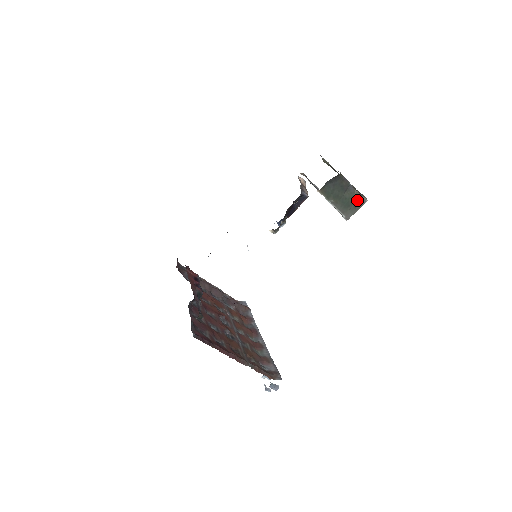
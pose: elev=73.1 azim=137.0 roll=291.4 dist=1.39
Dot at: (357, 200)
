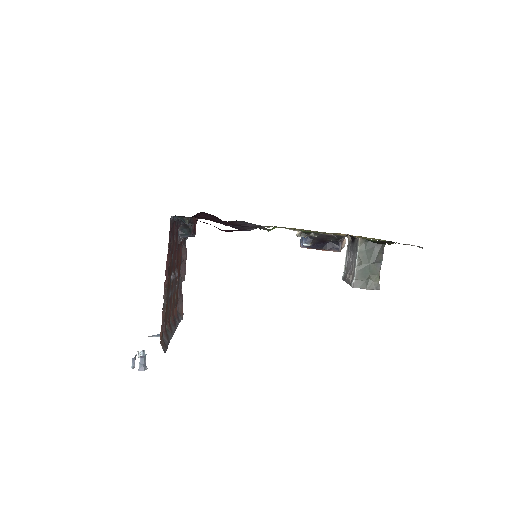
Dot at: (374, 280)
